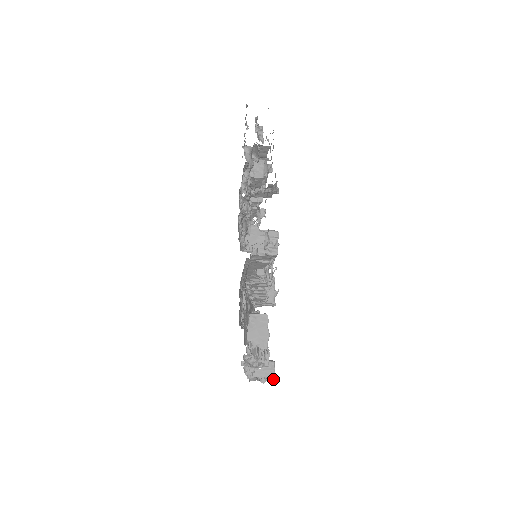
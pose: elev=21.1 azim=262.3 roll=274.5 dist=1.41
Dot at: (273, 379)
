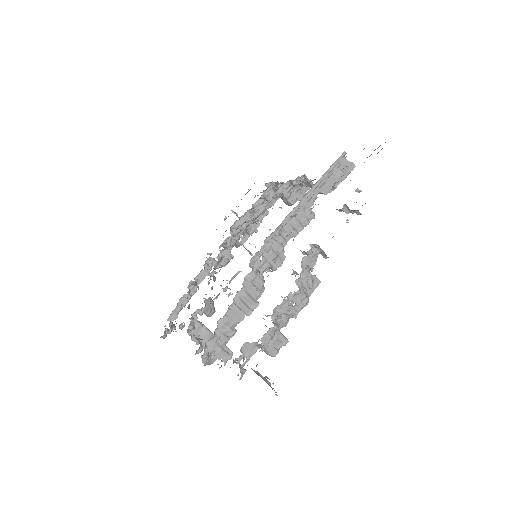
Dot at: occluded
